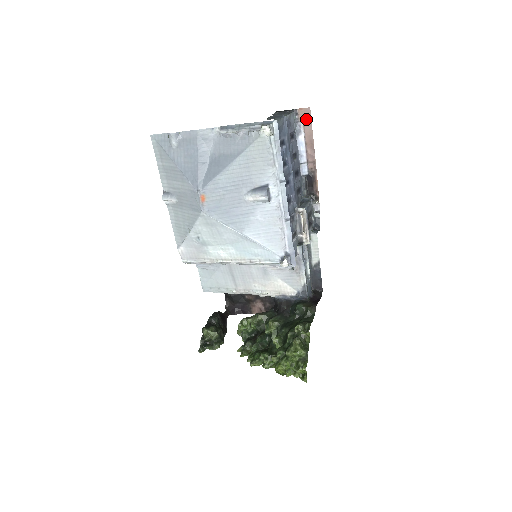
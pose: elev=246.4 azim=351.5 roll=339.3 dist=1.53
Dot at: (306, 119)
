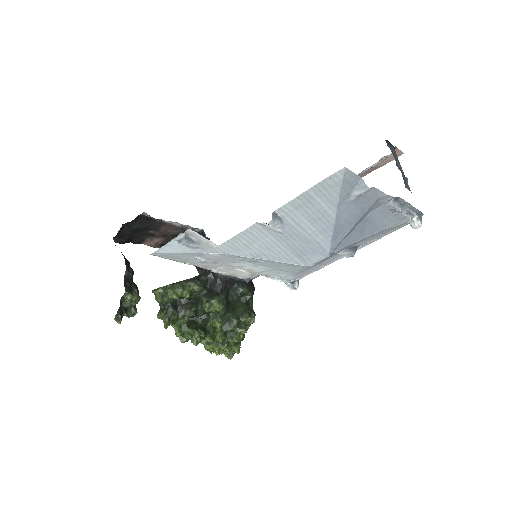
Dot at: (391, 158)
